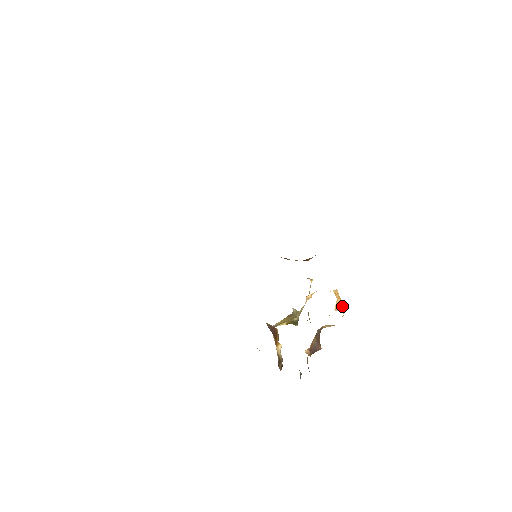
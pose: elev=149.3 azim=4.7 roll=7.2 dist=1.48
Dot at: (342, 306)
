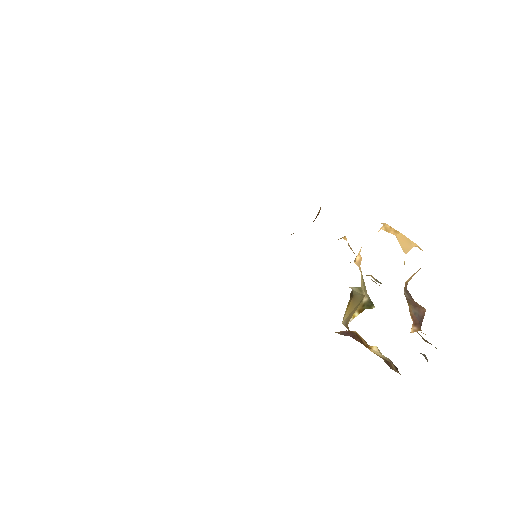
Dot at: (410, 240)
